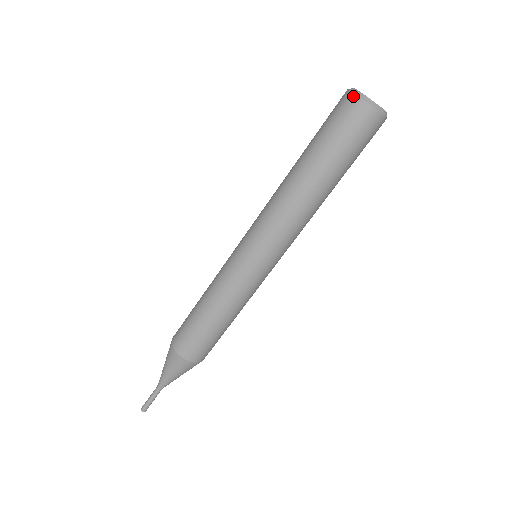
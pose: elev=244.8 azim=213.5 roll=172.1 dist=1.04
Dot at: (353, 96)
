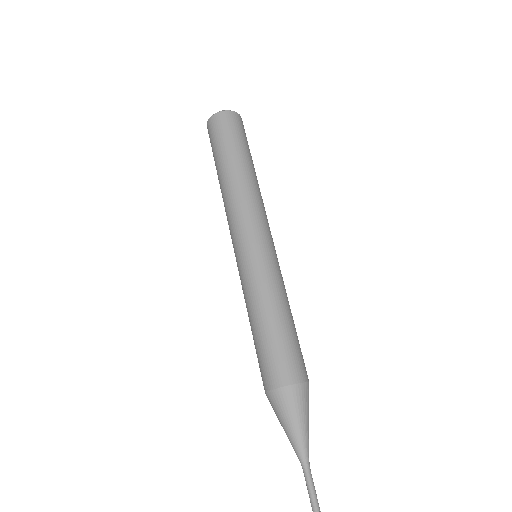
Dot at: (213, 117)
